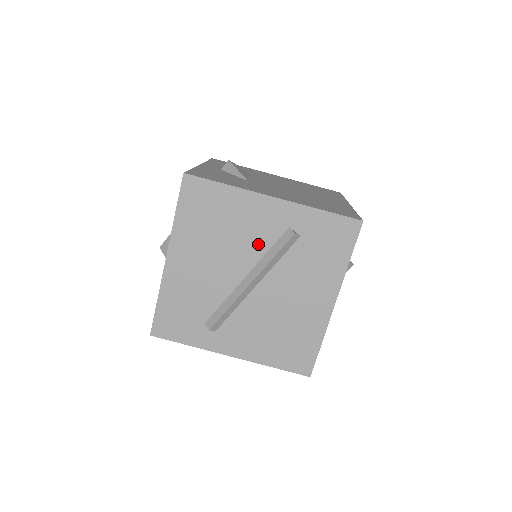
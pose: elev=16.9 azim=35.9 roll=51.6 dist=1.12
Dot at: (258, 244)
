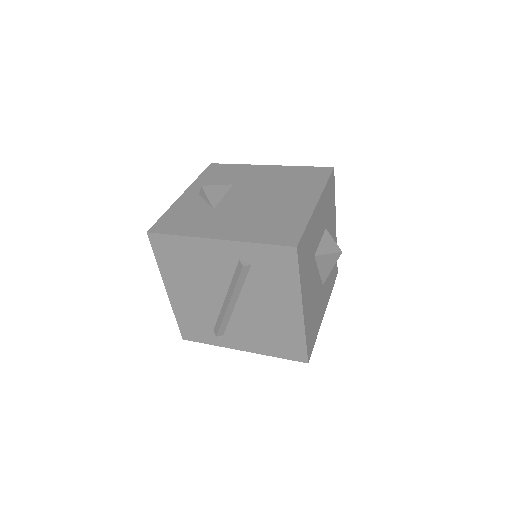
Dot at: (223, 274)
